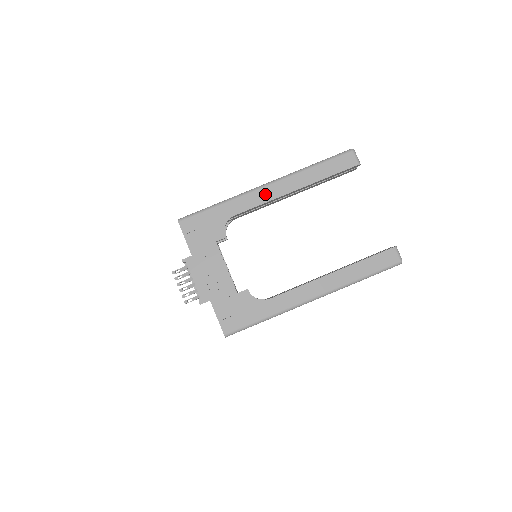
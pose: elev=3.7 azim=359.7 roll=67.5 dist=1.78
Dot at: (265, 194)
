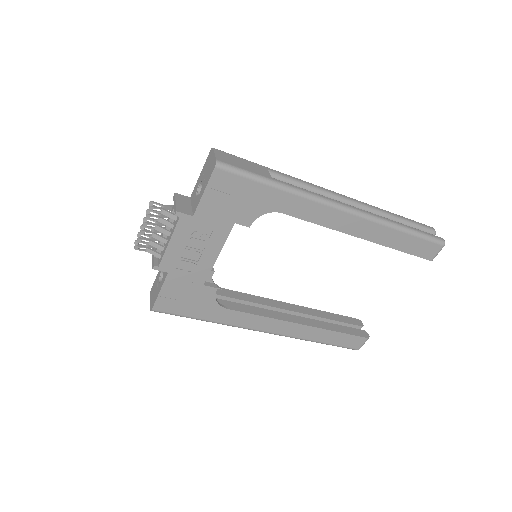
Dot at: (334, 218)
